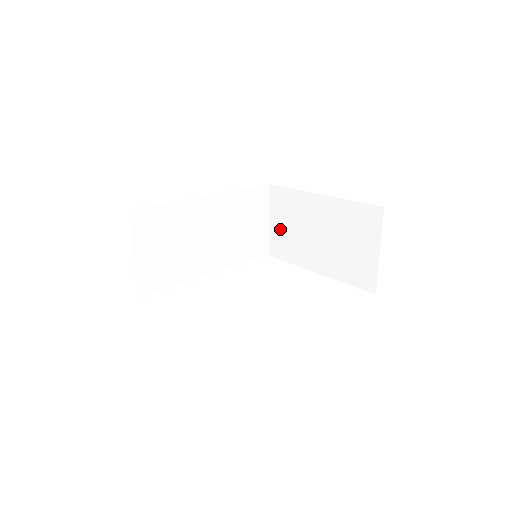
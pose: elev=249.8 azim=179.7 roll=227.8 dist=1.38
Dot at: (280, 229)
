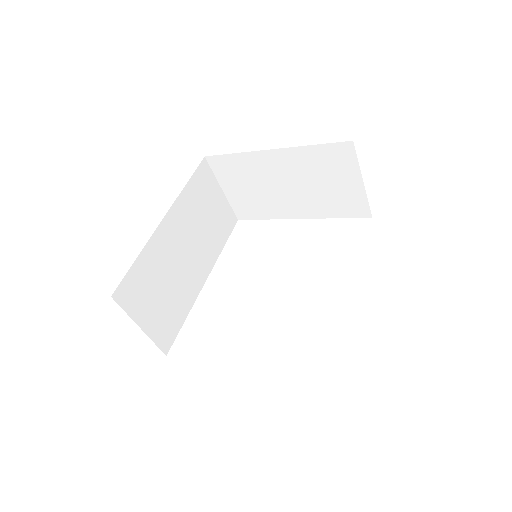
Dot at: (240, 194)
